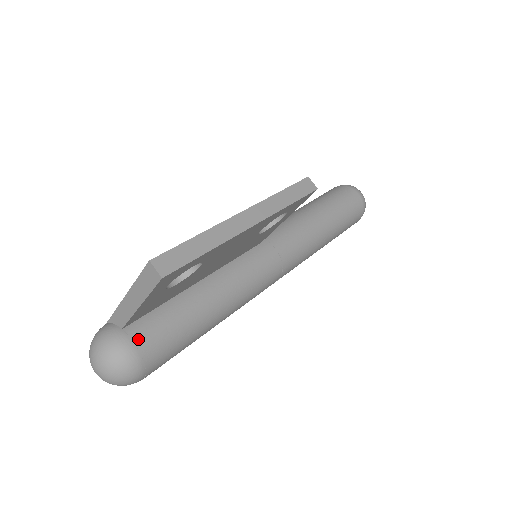
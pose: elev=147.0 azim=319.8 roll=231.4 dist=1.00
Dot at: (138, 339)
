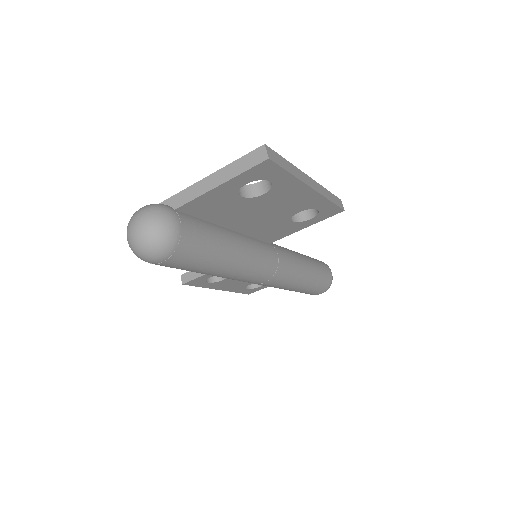
Dot at: (184, 223)
